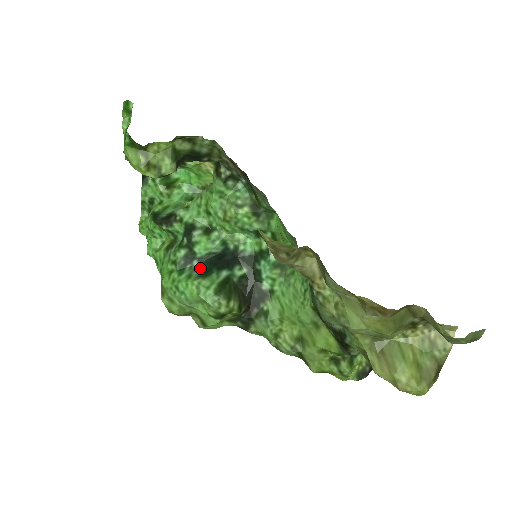
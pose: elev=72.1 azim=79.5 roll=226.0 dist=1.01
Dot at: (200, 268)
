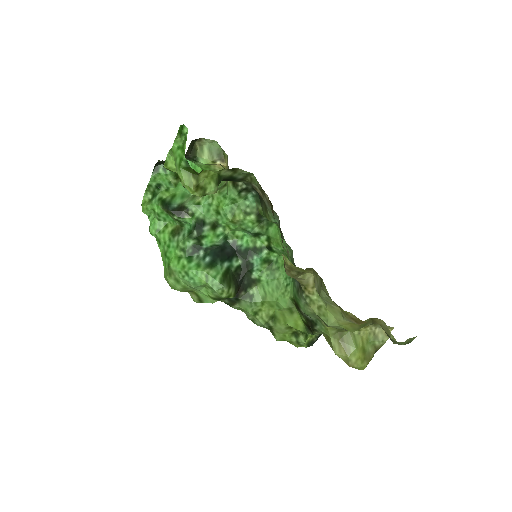
Dot at: (206, 258)
